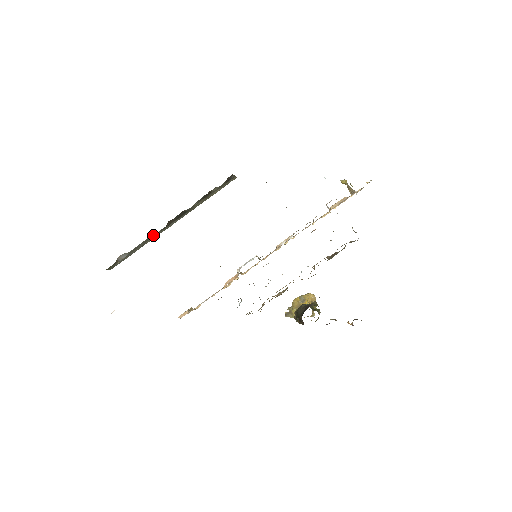
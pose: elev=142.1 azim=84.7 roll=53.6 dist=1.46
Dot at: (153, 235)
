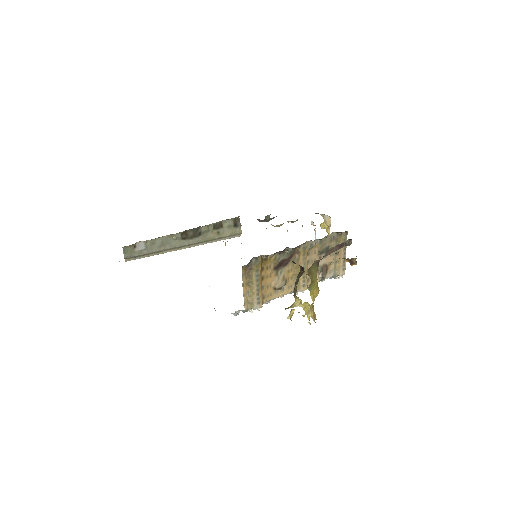
Dot at: (171, 240)
